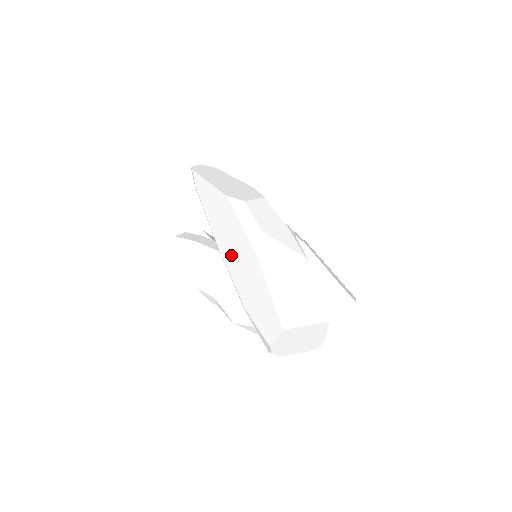
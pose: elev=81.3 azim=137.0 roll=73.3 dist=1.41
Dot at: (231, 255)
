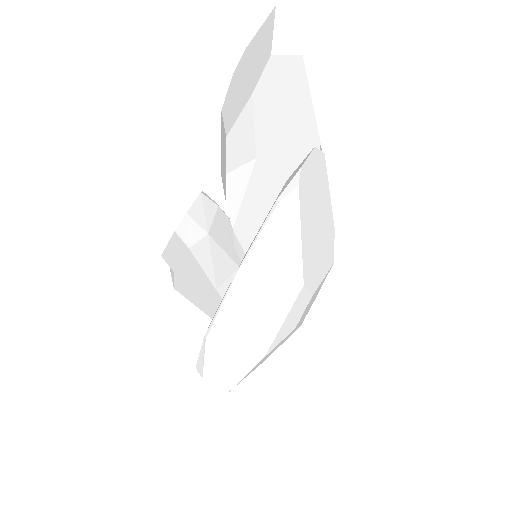
Dot at: (241, 308)
